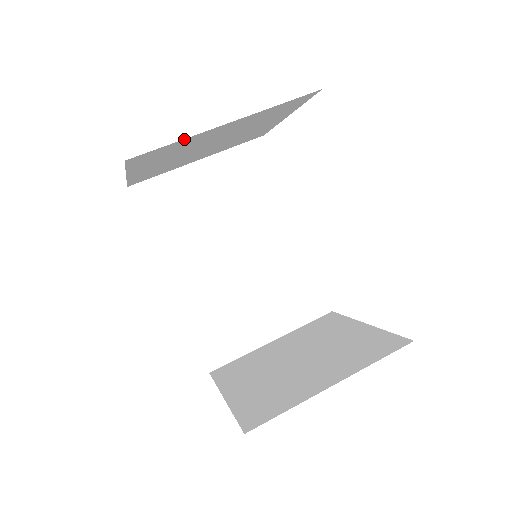
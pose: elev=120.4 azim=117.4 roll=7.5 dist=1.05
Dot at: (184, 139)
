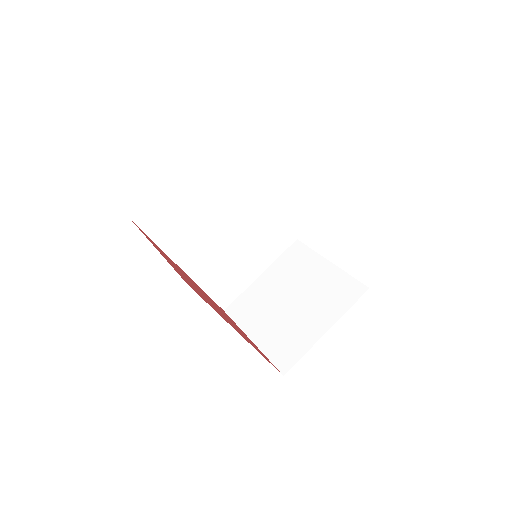
Dot at: occluded
